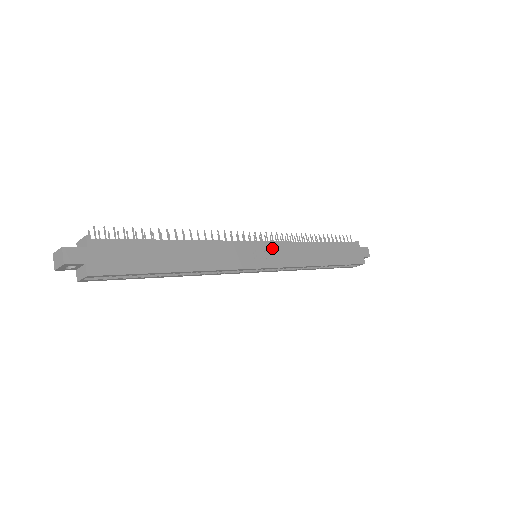
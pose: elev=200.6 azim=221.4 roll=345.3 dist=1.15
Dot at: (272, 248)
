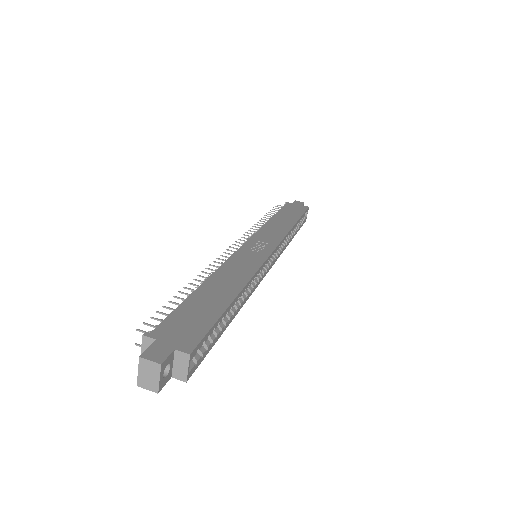
Dot at: (257, 240)
